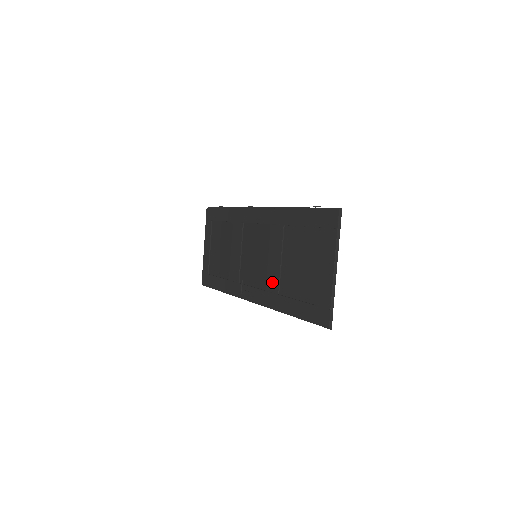
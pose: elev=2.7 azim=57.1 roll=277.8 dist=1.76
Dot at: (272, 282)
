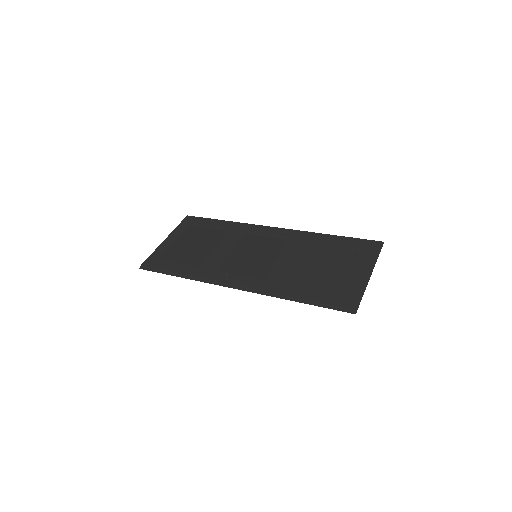
Dot at: (278, 274)
